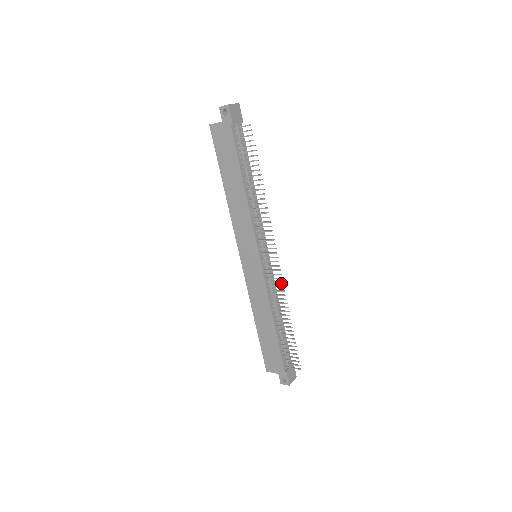
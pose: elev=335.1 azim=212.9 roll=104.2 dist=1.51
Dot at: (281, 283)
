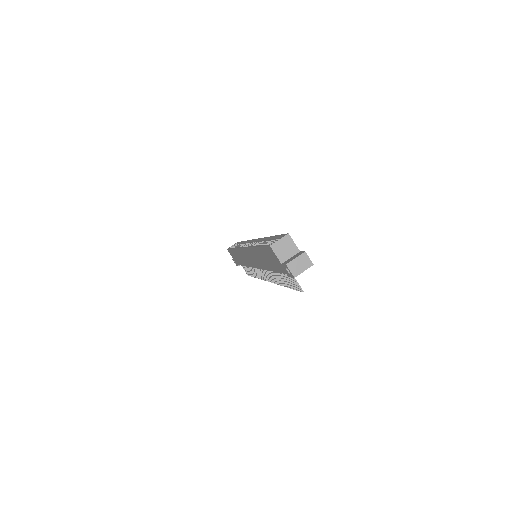
Dot at: (261, 278)
